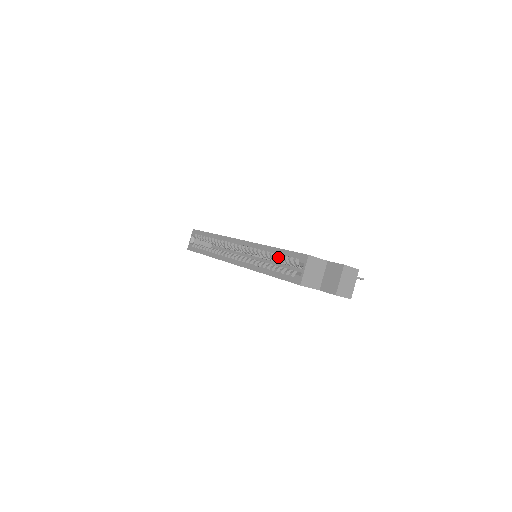
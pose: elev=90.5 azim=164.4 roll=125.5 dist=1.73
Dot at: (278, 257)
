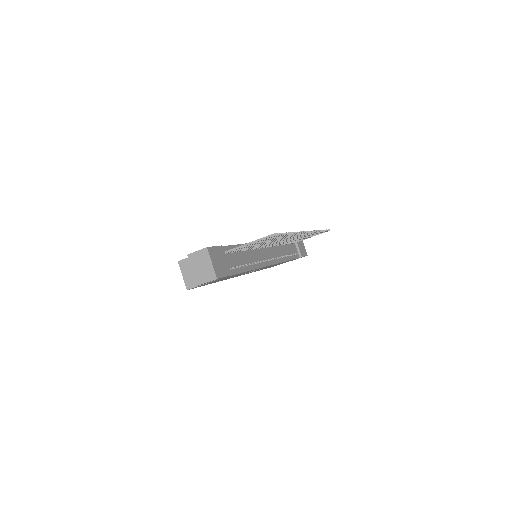
Dot at: occluded
